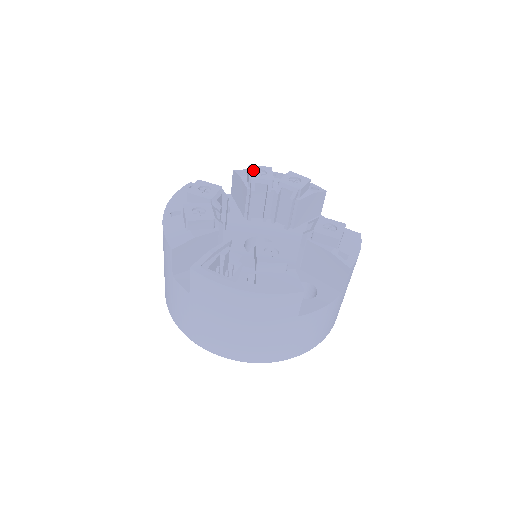
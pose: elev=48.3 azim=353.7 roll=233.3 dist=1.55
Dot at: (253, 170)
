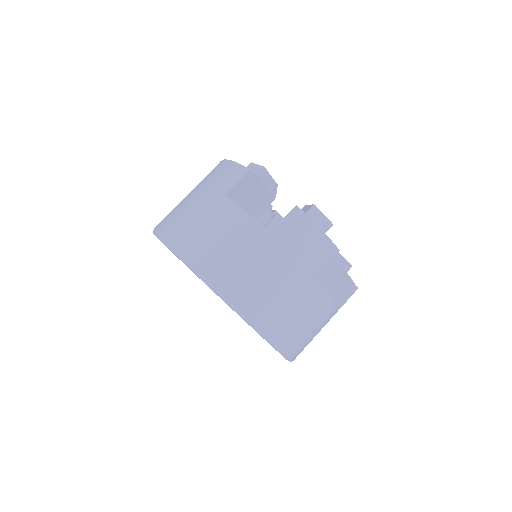
Dot at: occluded
